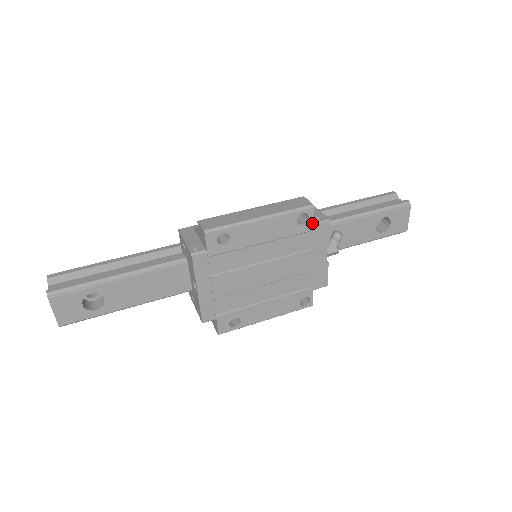
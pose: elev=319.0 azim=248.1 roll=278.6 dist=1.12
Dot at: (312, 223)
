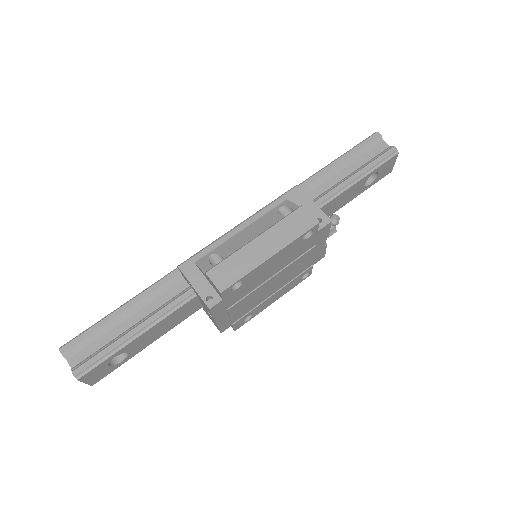
Dot at: (316, 232)
